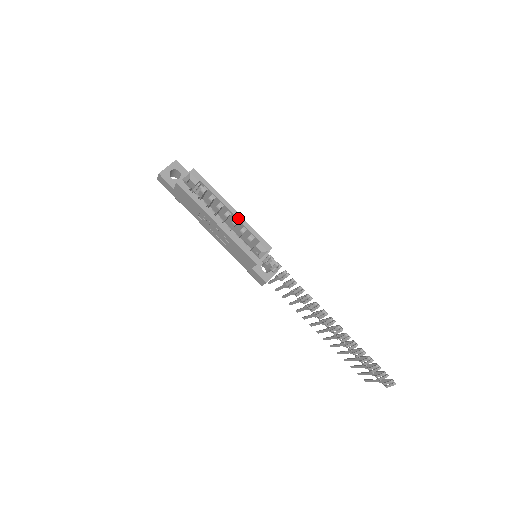
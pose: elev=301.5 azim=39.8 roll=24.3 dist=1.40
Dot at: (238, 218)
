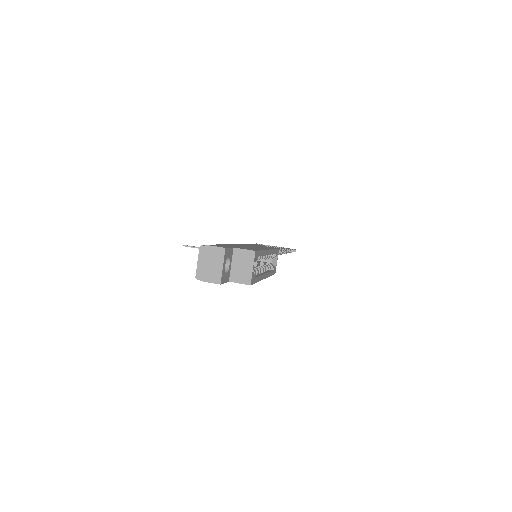
Dot at: (270, 254)
